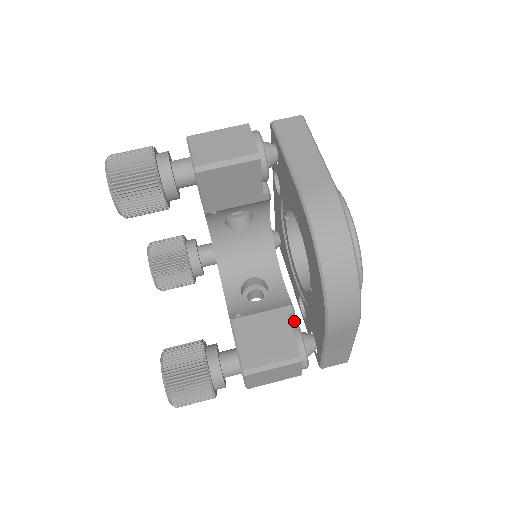
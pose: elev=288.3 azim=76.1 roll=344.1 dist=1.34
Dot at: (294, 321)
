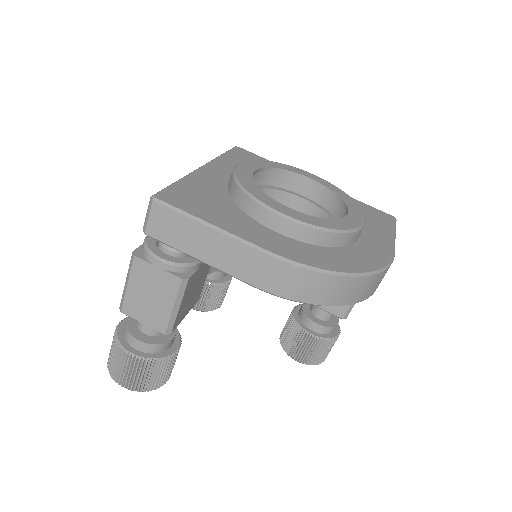
Dot at: occluded
